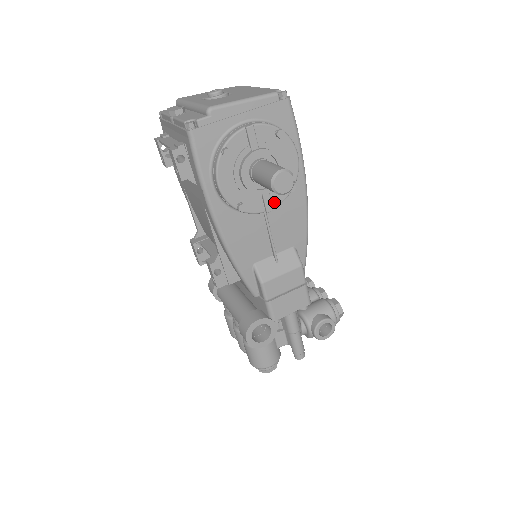
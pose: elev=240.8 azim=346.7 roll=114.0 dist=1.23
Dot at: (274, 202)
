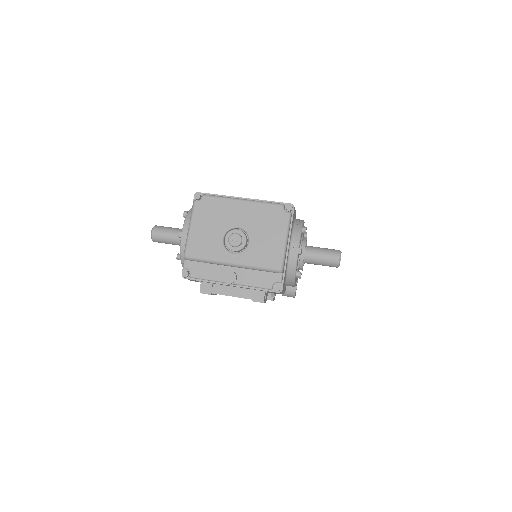
Dot at: occluded
